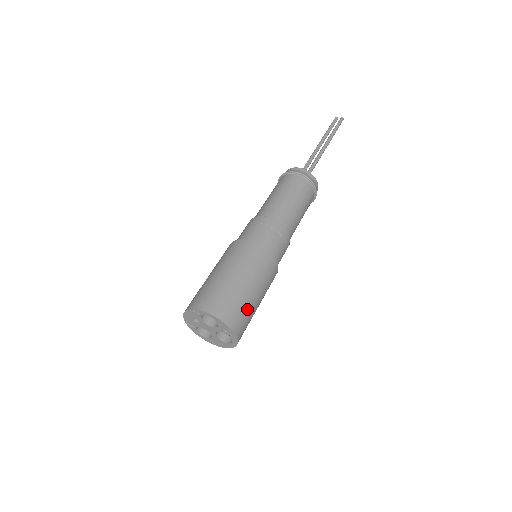
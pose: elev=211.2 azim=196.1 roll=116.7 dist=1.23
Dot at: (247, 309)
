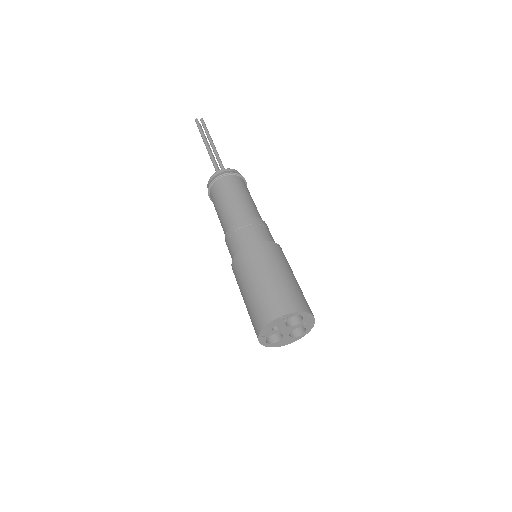
Dot at: occluded
